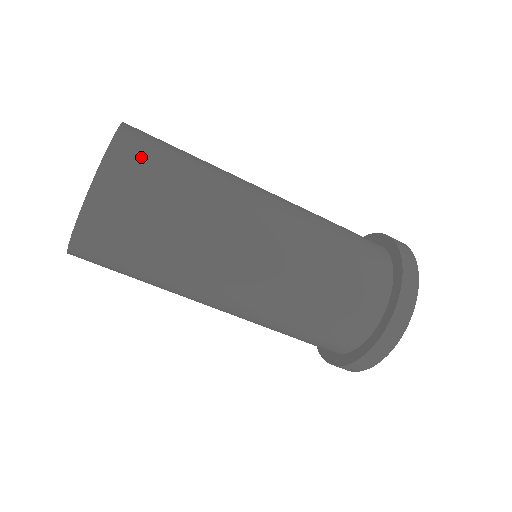
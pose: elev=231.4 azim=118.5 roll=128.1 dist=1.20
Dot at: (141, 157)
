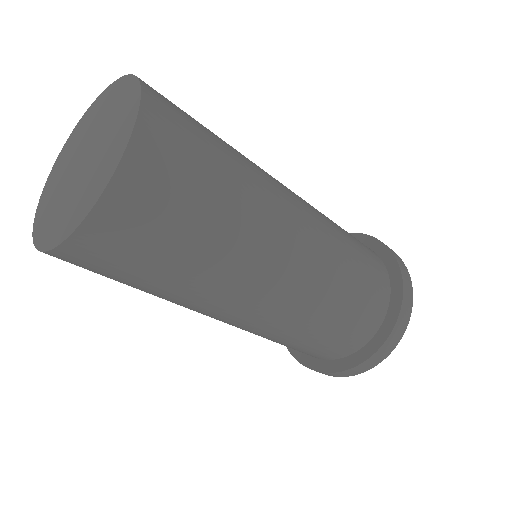
Dot at: (168, 164)
